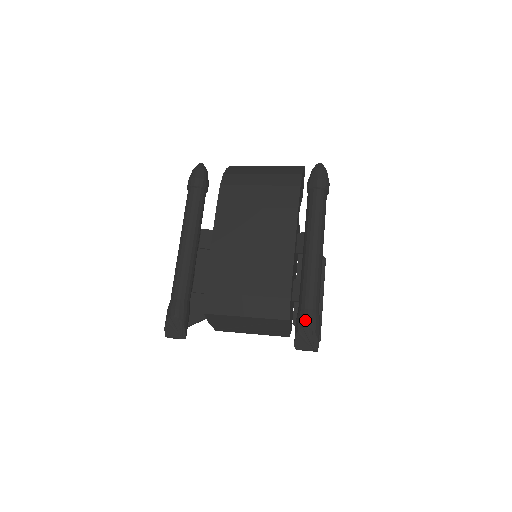
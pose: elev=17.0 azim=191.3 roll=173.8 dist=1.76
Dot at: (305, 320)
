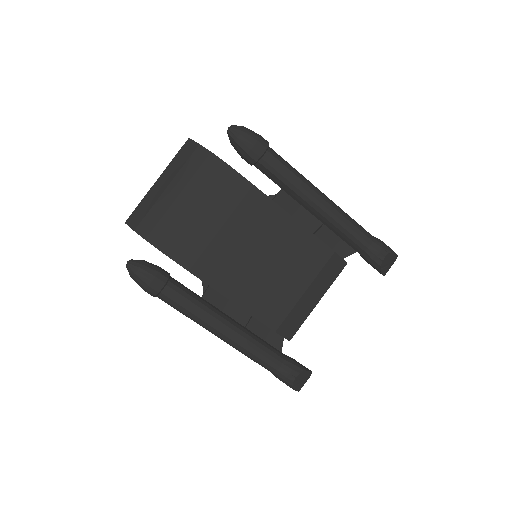
Dot at: (379, 255)
